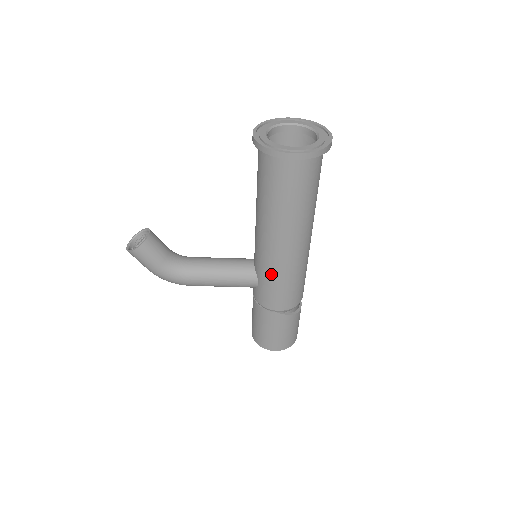
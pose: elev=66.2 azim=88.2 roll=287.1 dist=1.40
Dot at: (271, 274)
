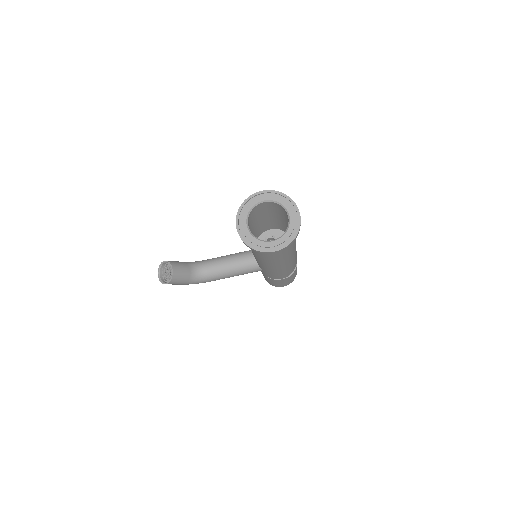
Dot at: (271, 272)
